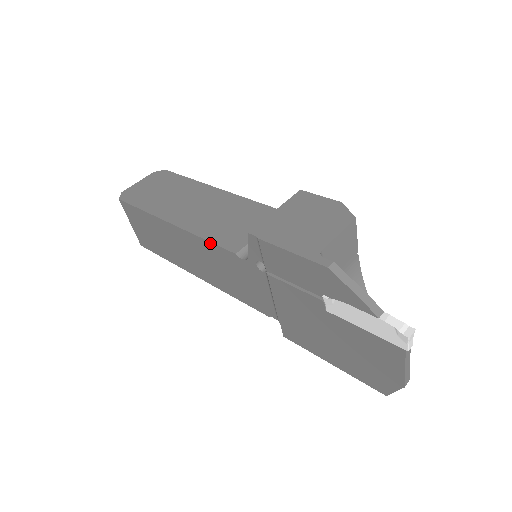
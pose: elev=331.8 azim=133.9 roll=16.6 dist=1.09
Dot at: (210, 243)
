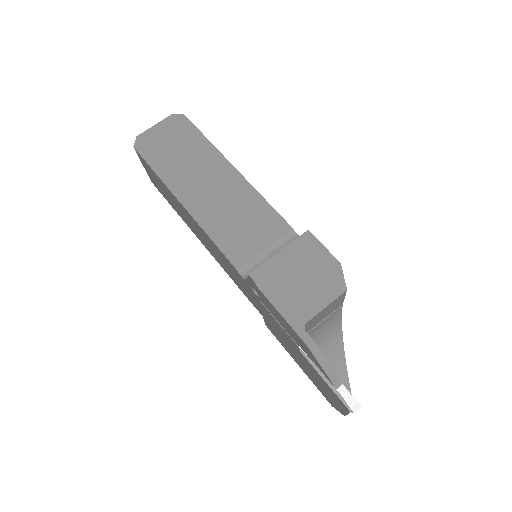
Dot at: (215, 245)
